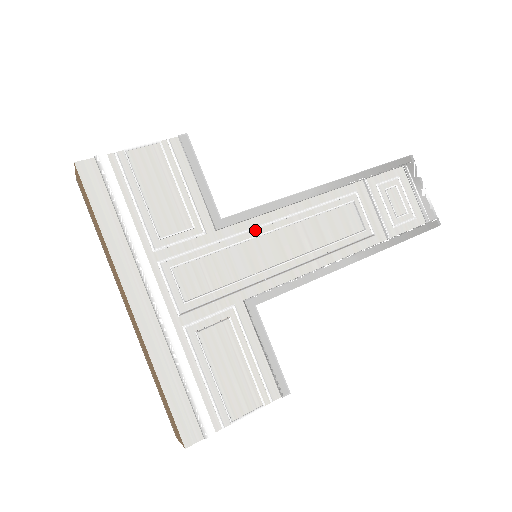
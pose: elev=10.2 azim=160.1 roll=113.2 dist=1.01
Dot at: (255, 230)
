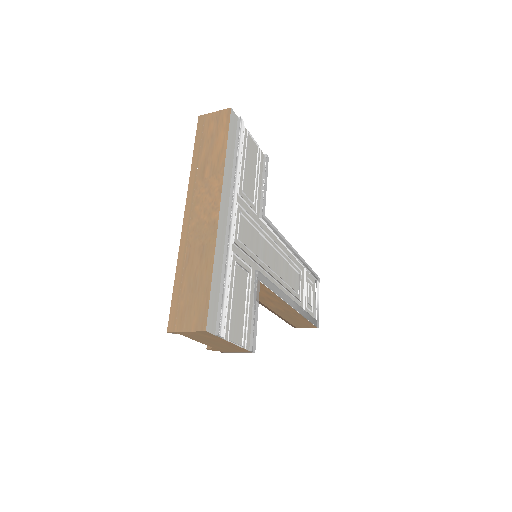
Dot at: (270, 239)
